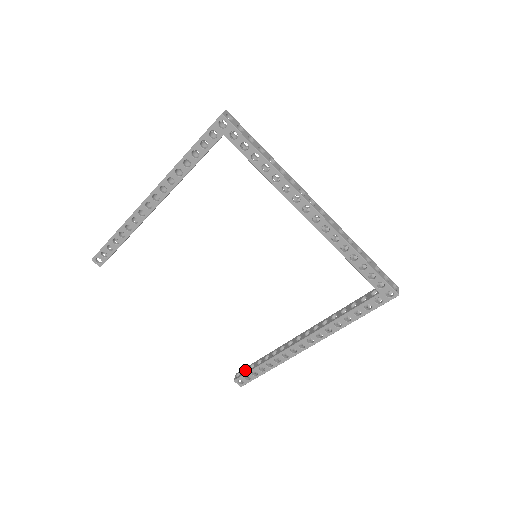
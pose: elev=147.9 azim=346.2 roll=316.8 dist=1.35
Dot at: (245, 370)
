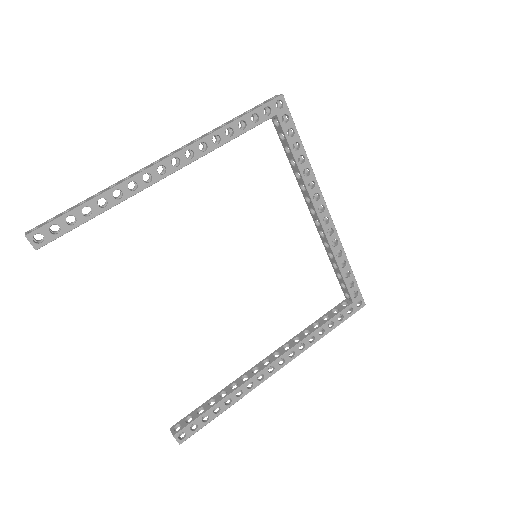
Dot at: (186, 419)
